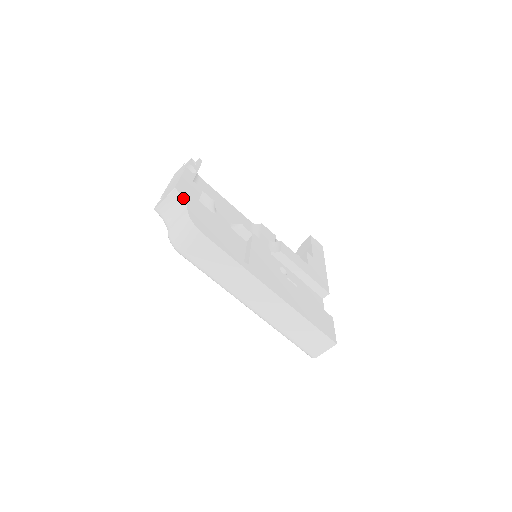
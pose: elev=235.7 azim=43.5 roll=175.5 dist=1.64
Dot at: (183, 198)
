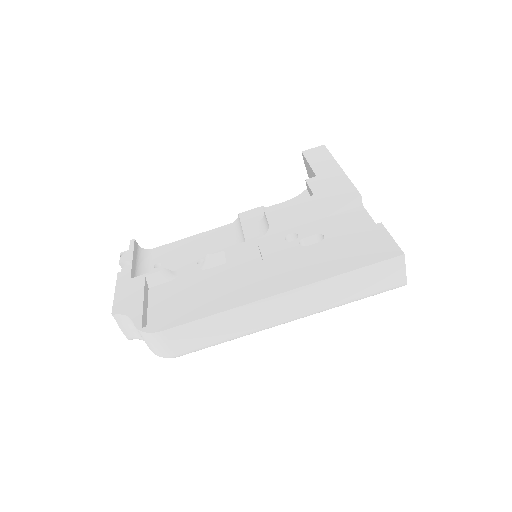
Dot at: (124, 315)
